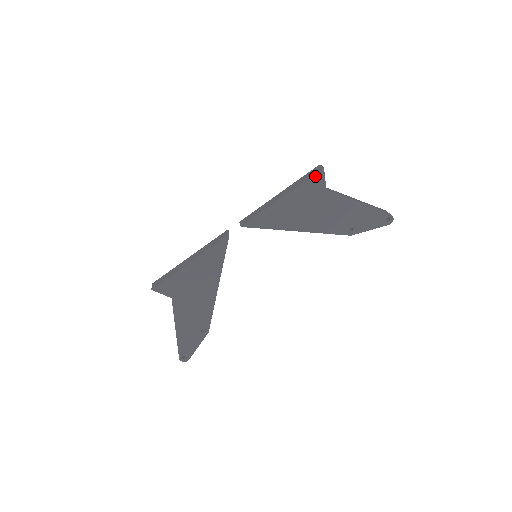
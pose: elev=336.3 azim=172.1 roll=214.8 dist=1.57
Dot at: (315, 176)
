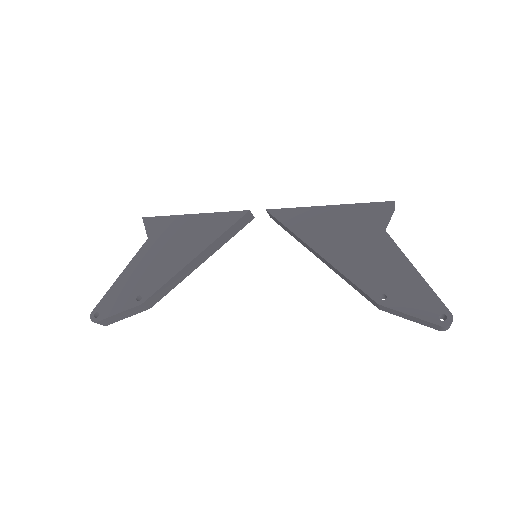
Dot at: (379, 204)
